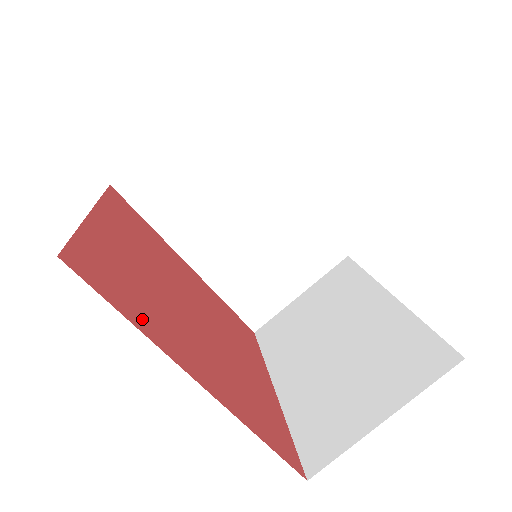
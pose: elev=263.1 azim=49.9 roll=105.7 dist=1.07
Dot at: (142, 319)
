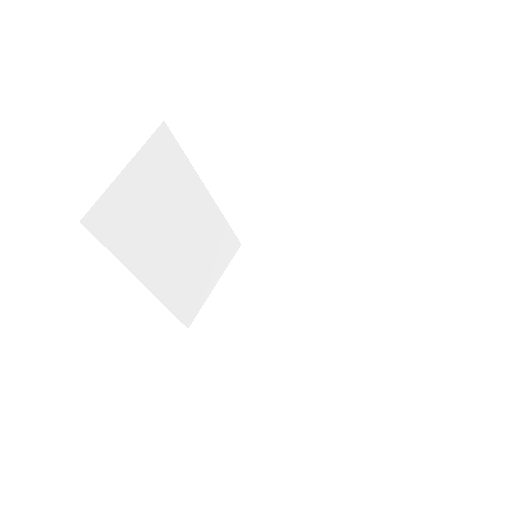
Dot at: occluded
